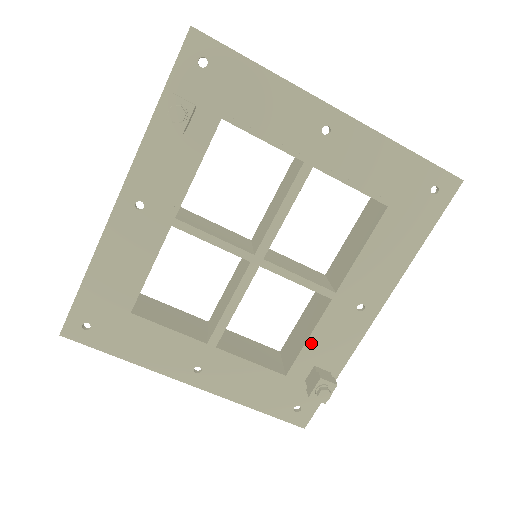
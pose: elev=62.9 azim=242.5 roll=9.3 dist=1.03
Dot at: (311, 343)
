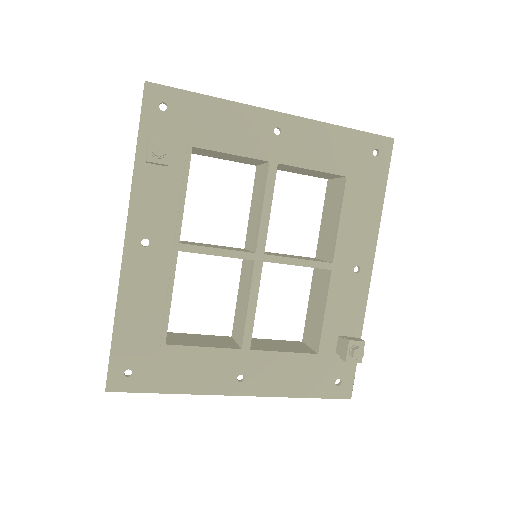
Dot at: (328, 316)
